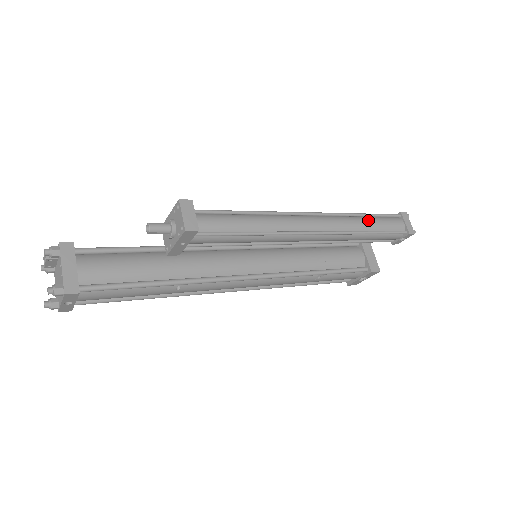
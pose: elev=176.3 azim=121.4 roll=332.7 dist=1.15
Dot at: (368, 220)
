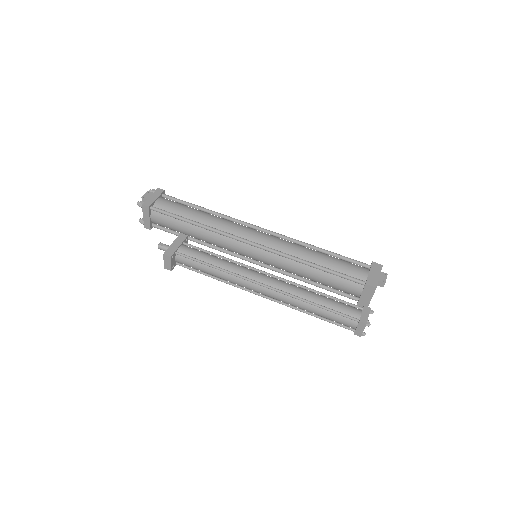
Dot at: (316, 310)
